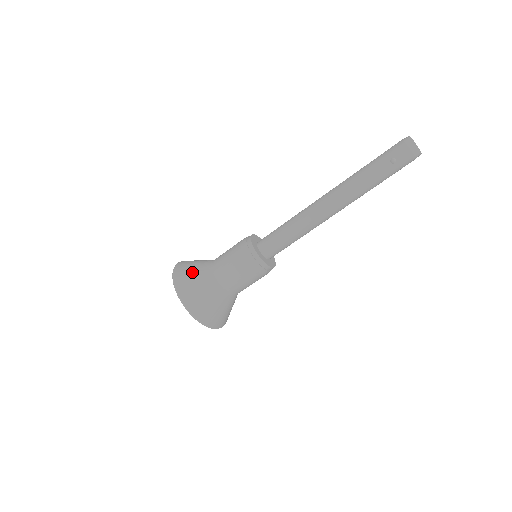
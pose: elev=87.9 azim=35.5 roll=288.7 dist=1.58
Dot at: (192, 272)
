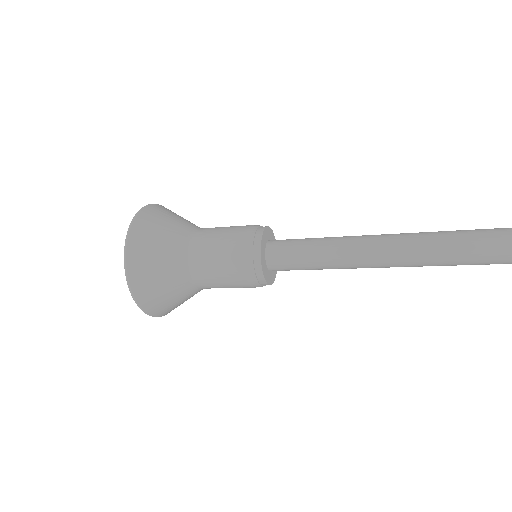
Dot at: (157, 262)
